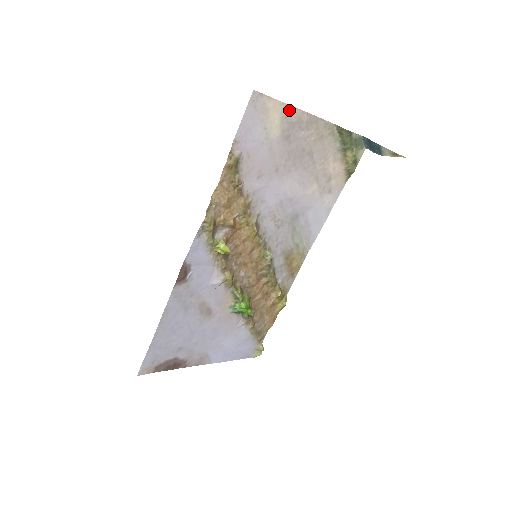
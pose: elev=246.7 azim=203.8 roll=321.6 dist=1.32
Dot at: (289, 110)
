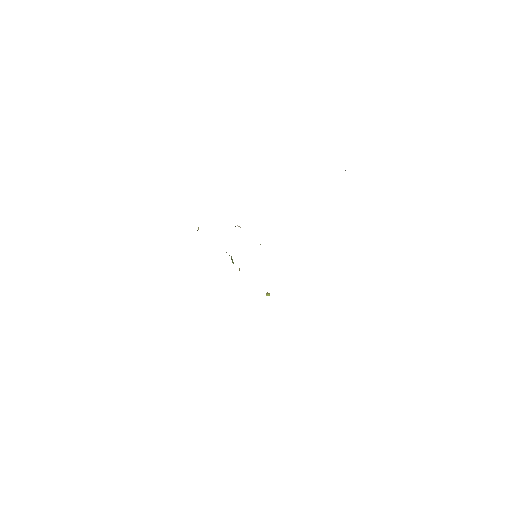
Dot at: occluded
